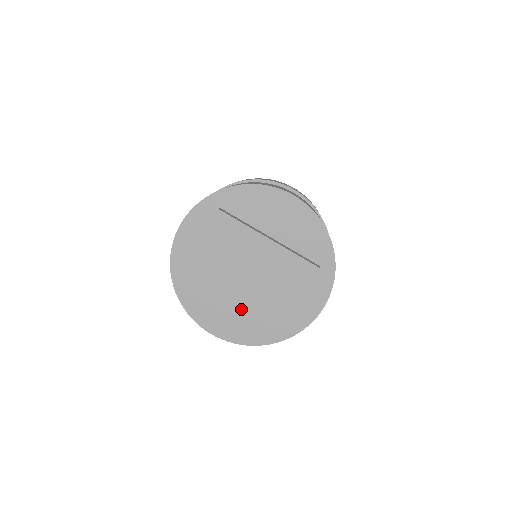
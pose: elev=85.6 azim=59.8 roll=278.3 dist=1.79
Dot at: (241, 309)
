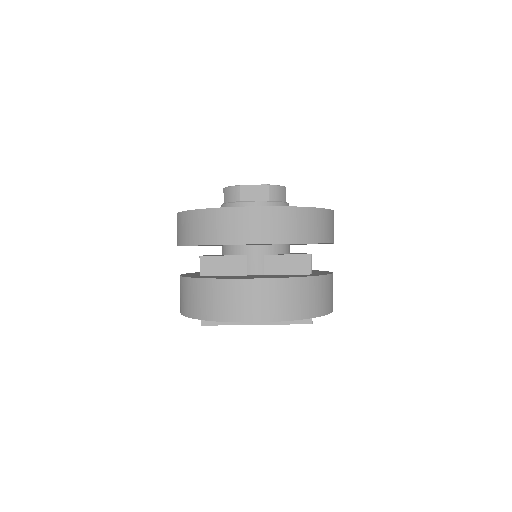
Dot at: occluded
